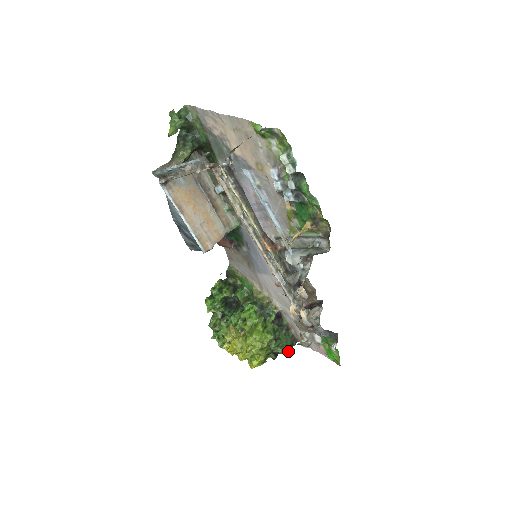
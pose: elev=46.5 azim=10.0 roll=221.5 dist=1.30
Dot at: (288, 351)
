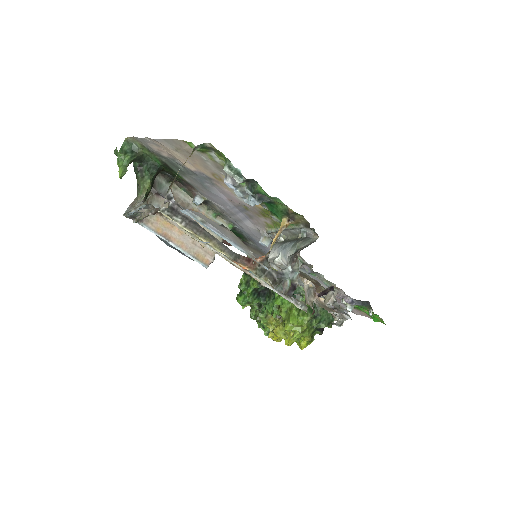
Dot at: occluded
